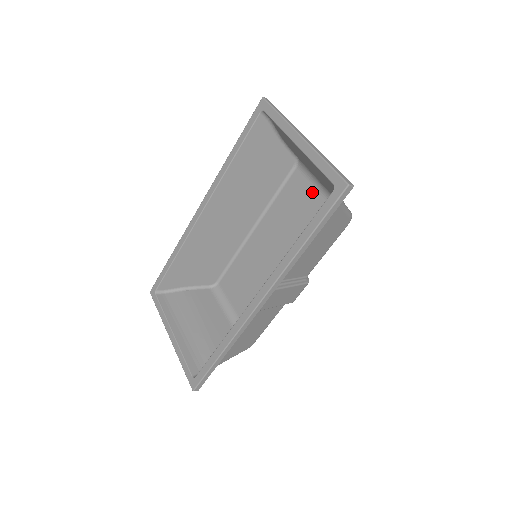
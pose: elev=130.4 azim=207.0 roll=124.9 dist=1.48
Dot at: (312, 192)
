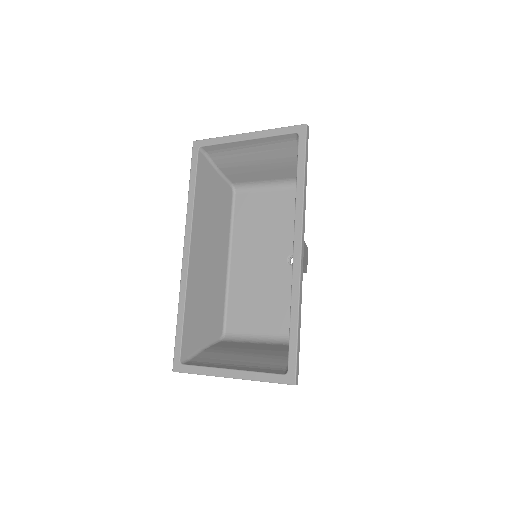
Dot at: (261, 196)
